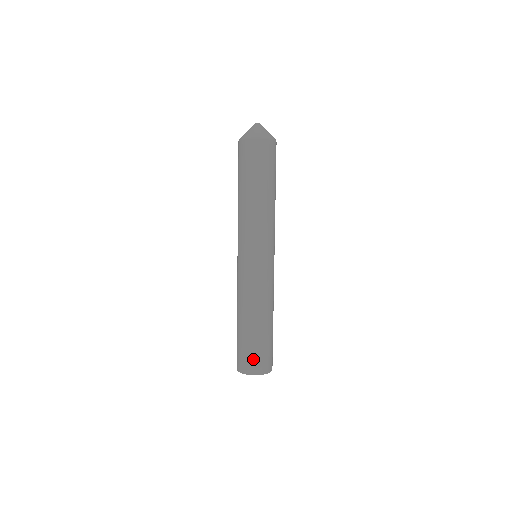
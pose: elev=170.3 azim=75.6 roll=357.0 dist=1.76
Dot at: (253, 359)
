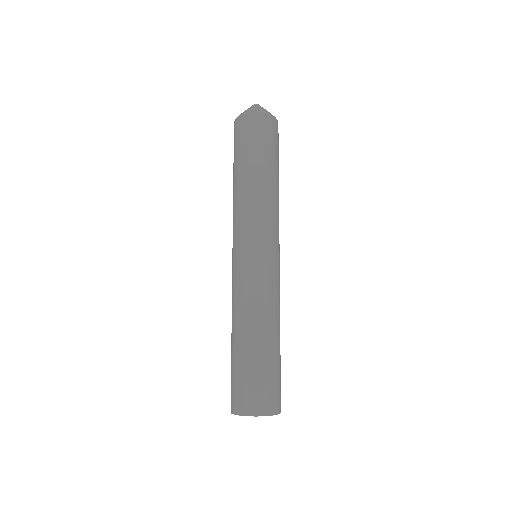
Dot at: (260, 391)
